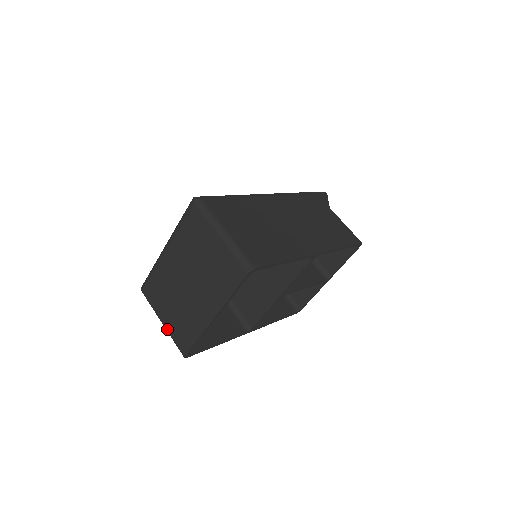
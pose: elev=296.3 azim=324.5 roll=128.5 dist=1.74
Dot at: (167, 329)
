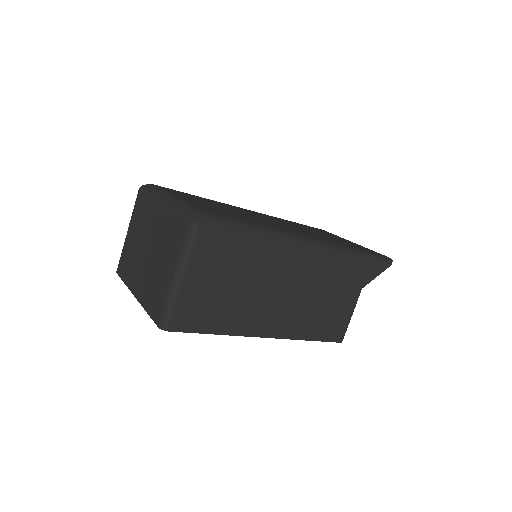
Dot at: (125, 241)
